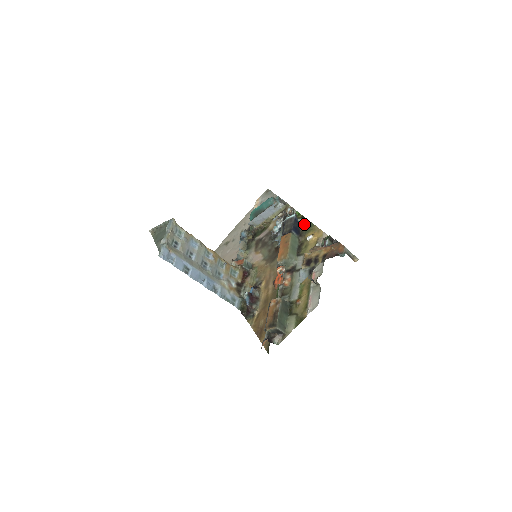
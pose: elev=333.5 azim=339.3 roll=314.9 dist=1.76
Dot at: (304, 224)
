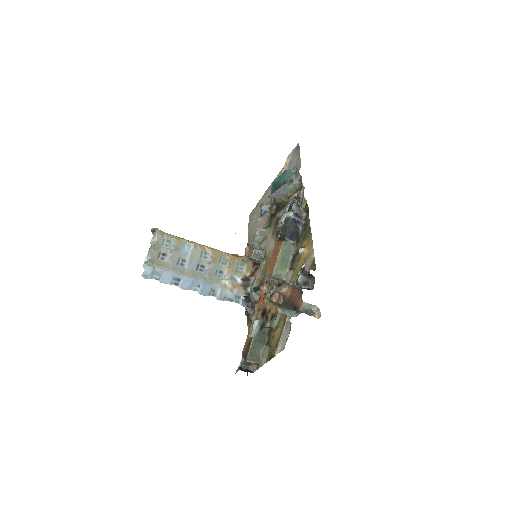
Dot at: (305, 224)
